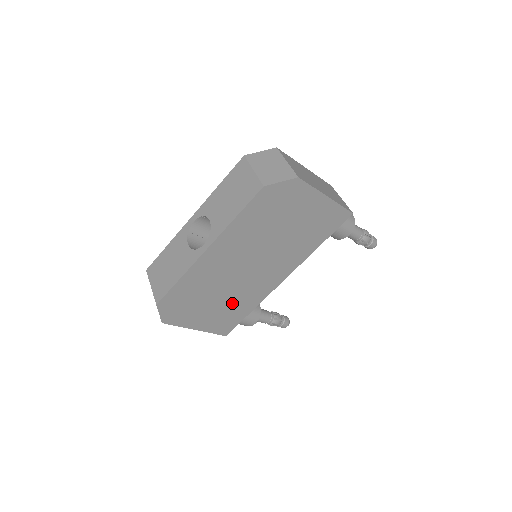
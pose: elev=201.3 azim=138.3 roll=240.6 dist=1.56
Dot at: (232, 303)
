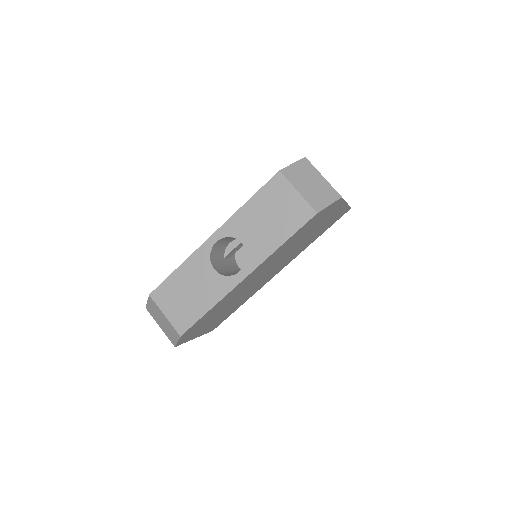
Dot at: (234, 306)
